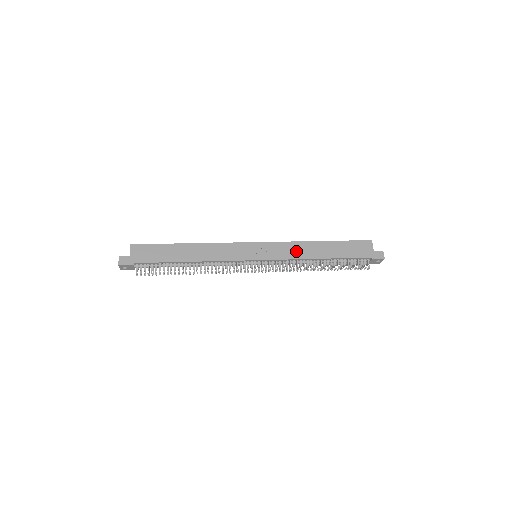
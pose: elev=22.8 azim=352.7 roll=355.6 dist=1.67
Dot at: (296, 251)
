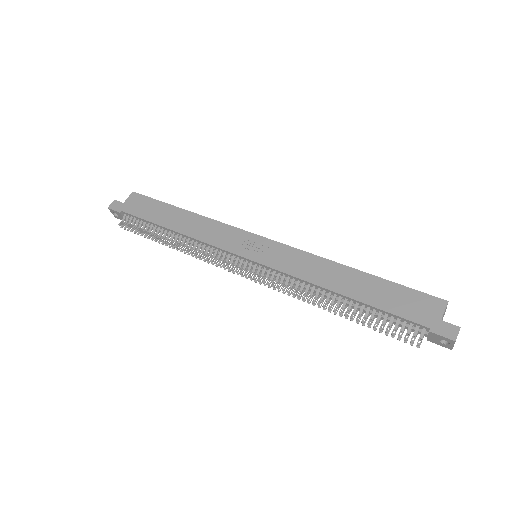
Dot at: (308, 268)
